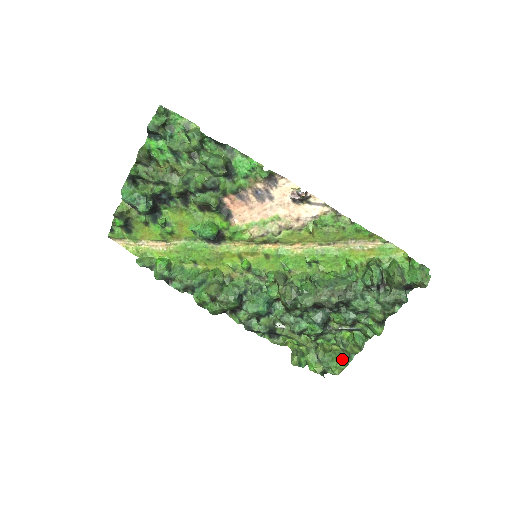
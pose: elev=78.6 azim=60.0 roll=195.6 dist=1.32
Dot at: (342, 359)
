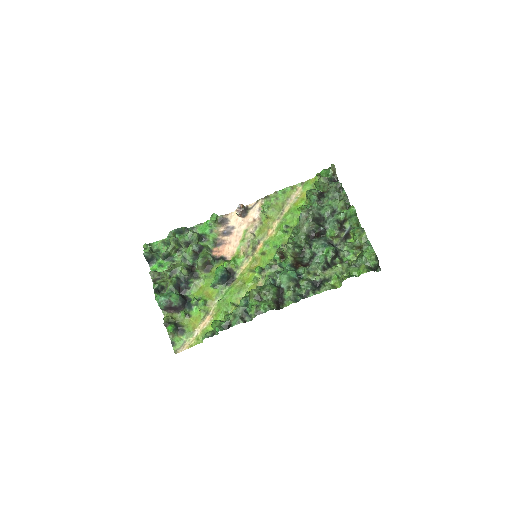
Dot at: (365, 249)
